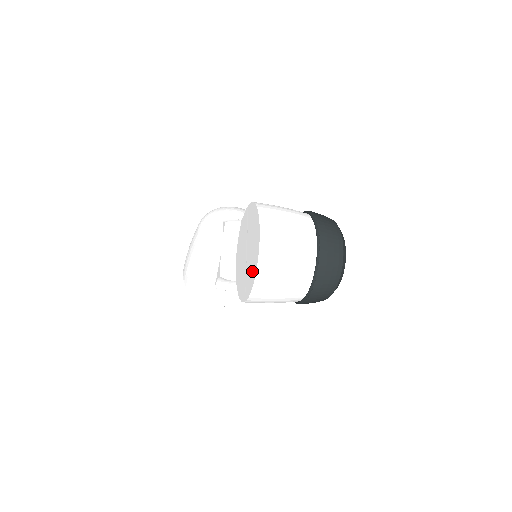
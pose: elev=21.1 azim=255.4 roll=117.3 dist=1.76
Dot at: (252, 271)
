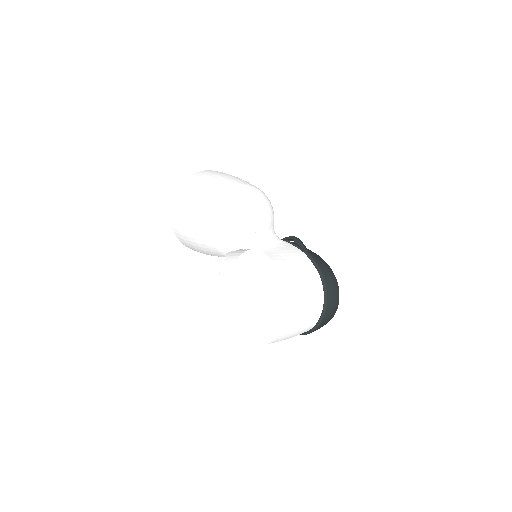
Dot at: (256, 332)
